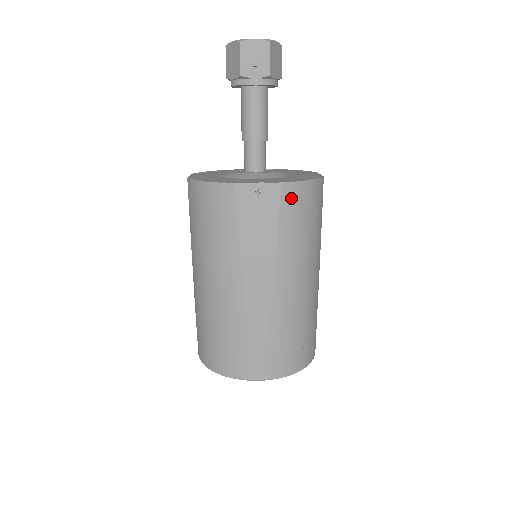
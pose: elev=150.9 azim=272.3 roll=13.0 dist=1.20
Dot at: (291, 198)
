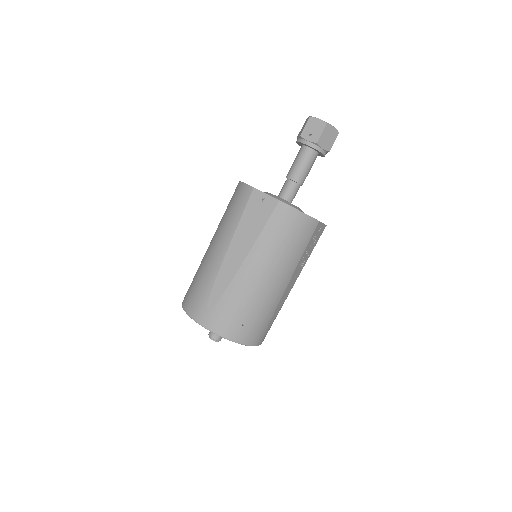
Dot at: (282, 214)
